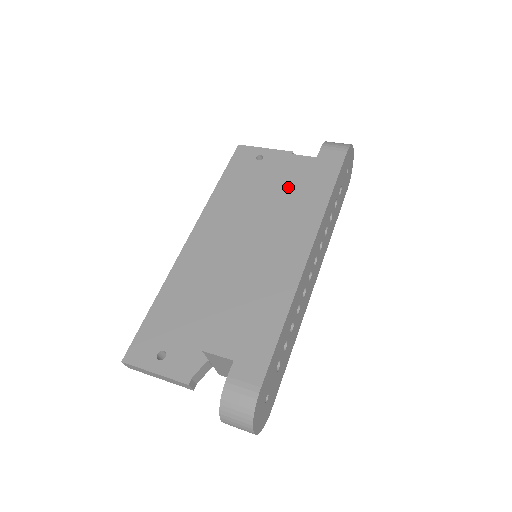
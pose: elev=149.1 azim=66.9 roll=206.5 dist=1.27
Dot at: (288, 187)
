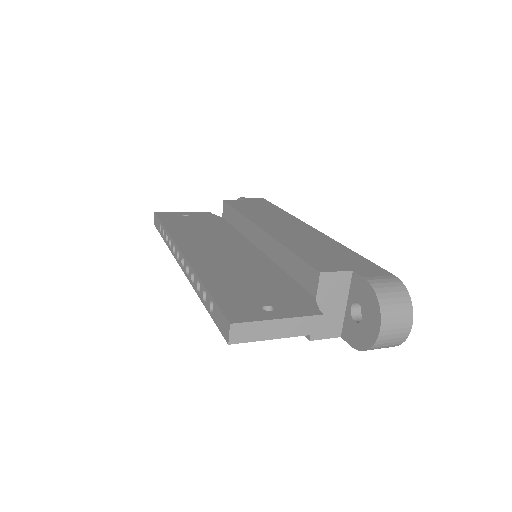
Dot at: (247, 210)
